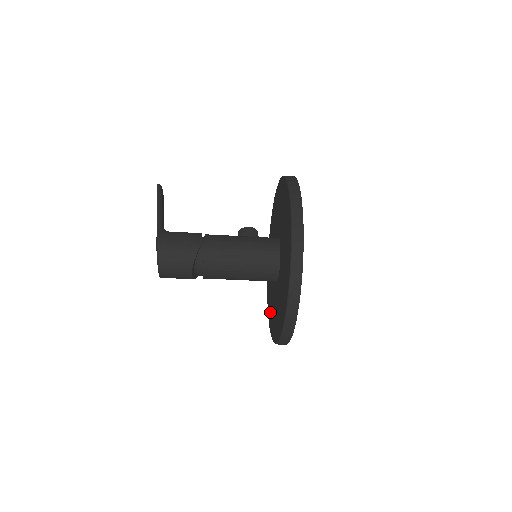
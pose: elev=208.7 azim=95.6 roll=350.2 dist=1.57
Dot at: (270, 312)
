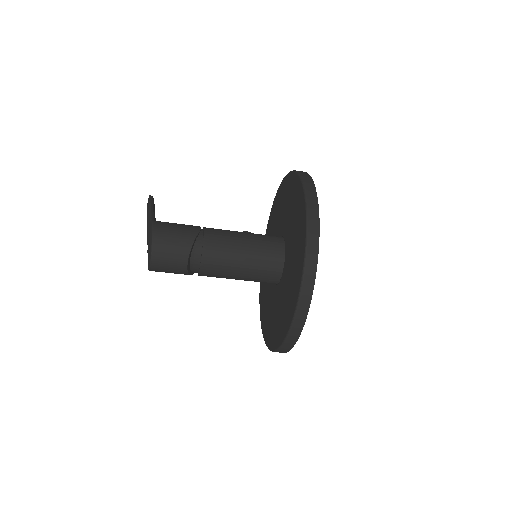
Dot at: (269, 329)
